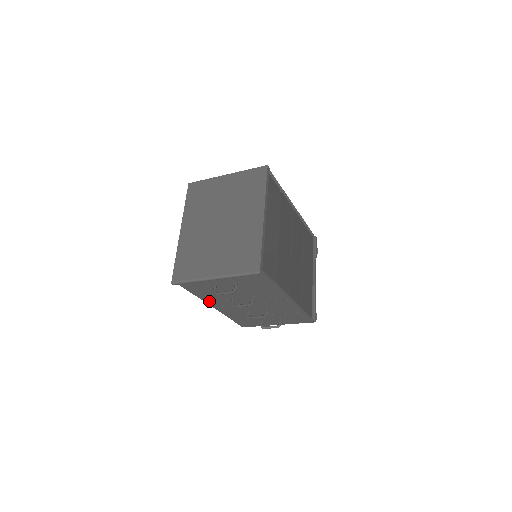
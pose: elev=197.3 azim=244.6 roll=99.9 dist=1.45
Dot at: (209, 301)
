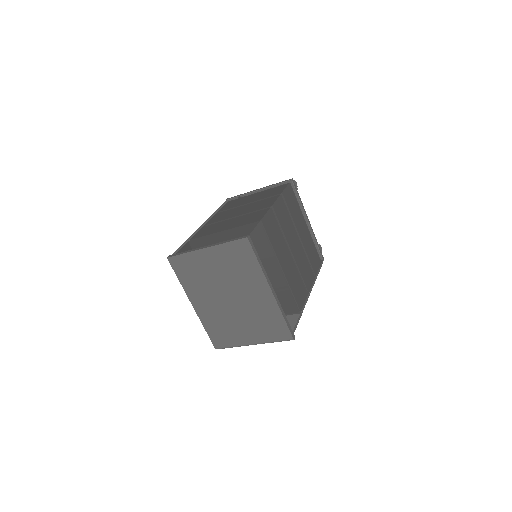
Dot at: occluded
